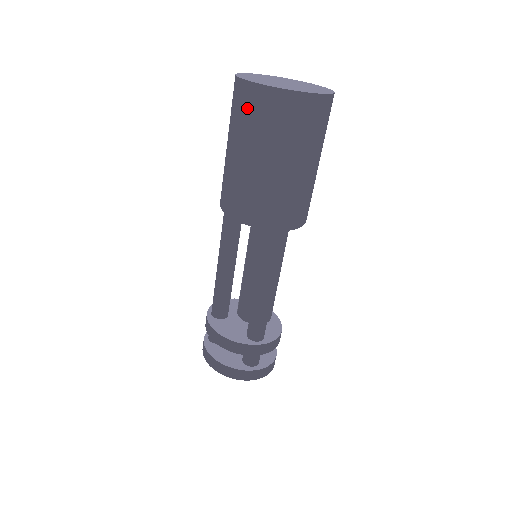
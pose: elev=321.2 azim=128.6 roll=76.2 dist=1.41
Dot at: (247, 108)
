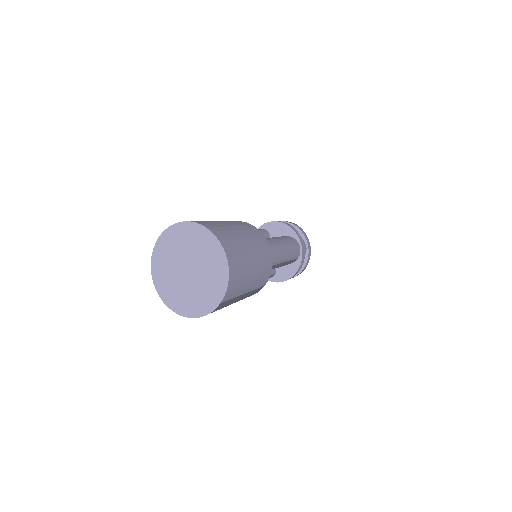
Dot at: occluded
